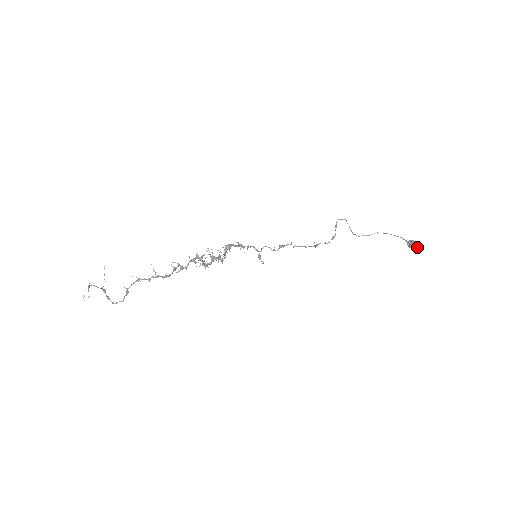
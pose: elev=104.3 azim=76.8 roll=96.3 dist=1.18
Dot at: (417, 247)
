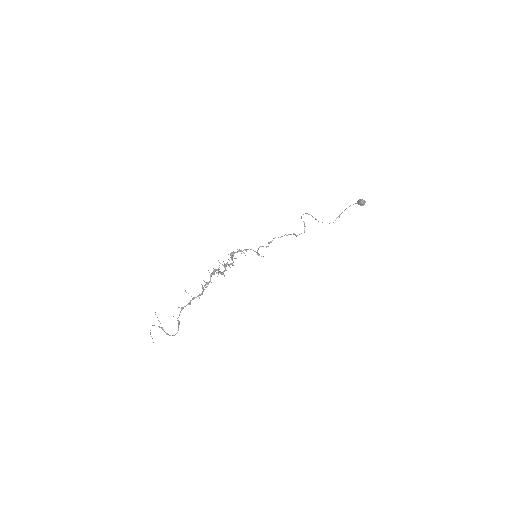
Dot at: (365, 202)
